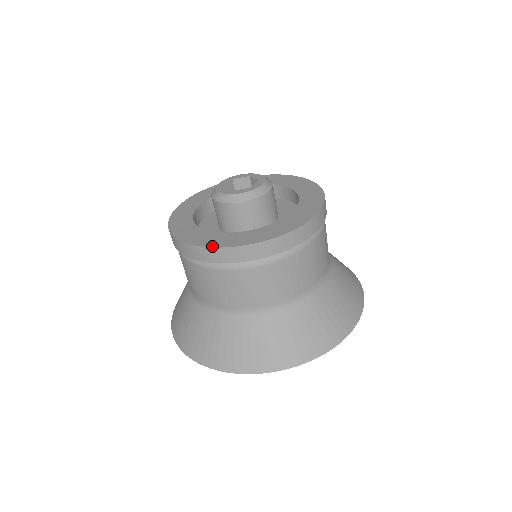
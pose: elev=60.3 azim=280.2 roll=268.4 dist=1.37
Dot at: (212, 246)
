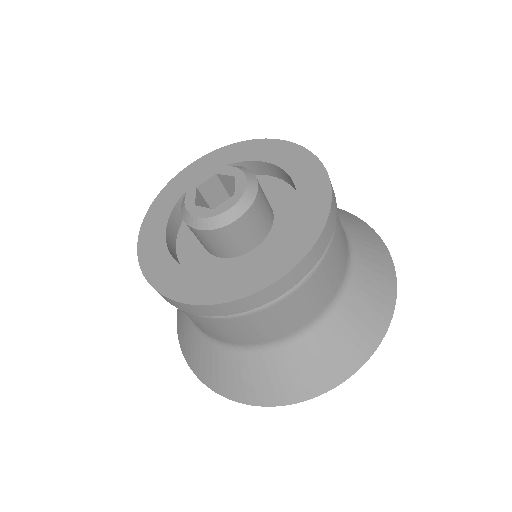
Dot at: (241, 296)
